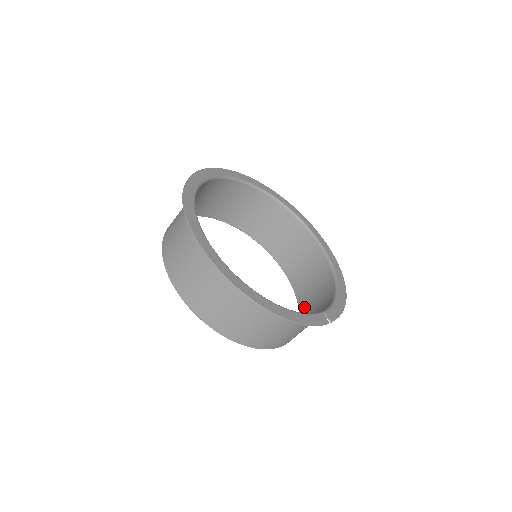
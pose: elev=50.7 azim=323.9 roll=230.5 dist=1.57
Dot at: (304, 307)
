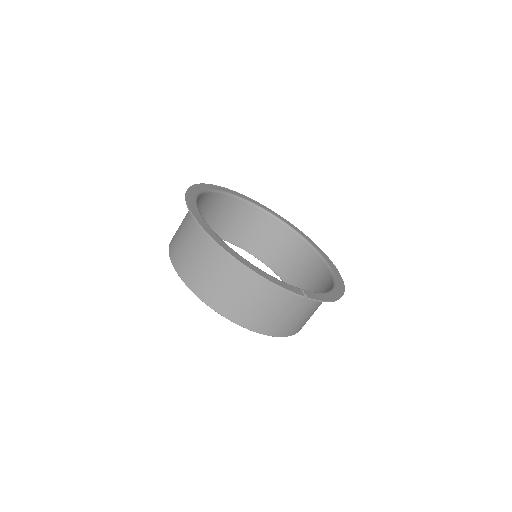
Dot at: occluded
